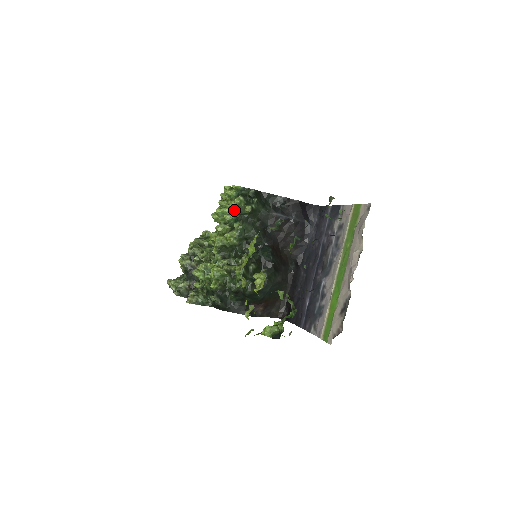
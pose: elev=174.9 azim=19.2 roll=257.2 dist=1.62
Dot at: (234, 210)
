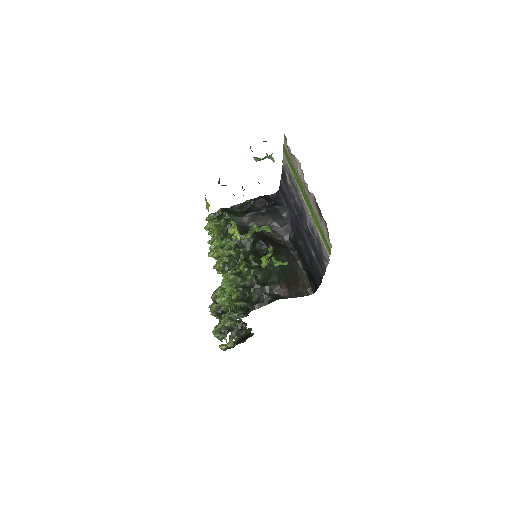
Dot at: occluded
